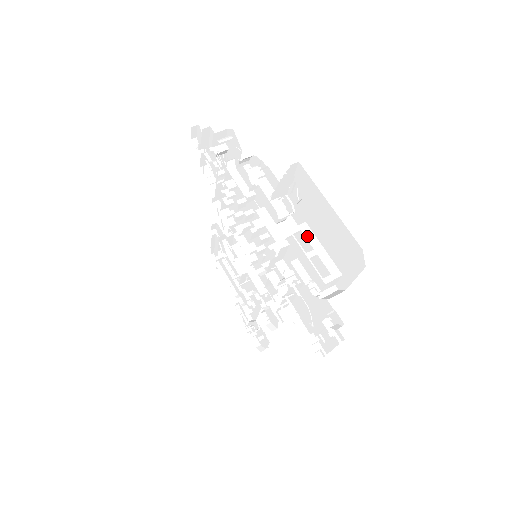
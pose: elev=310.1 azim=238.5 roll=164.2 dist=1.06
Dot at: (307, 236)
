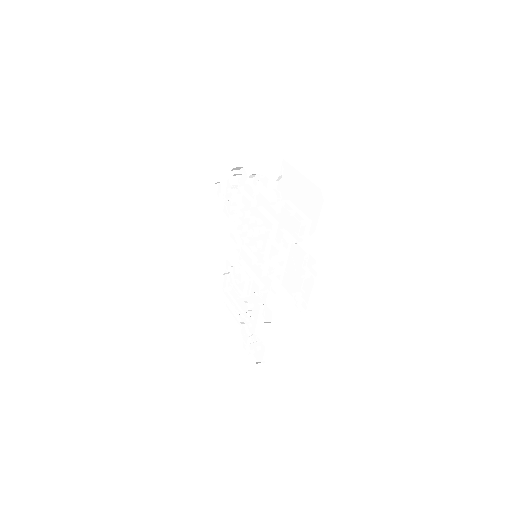
Dot at: (289, 205)
